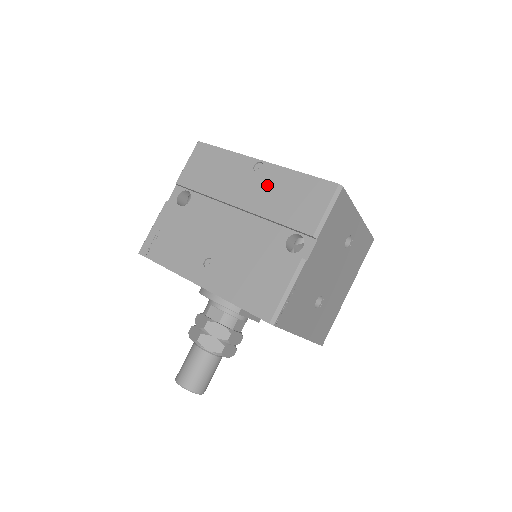
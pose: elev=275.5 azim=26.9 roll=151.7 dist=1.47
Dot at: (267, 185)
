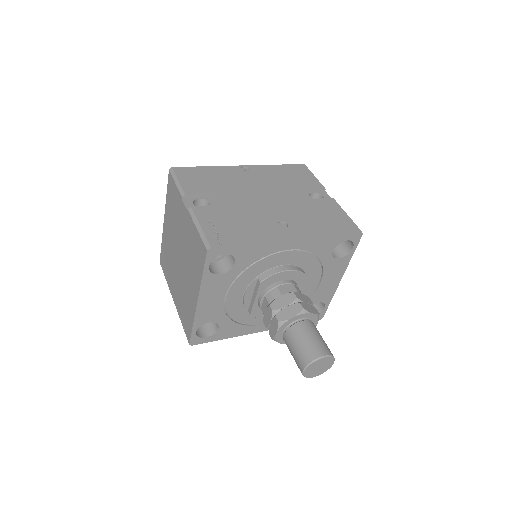
Dot at: (265, 175)
